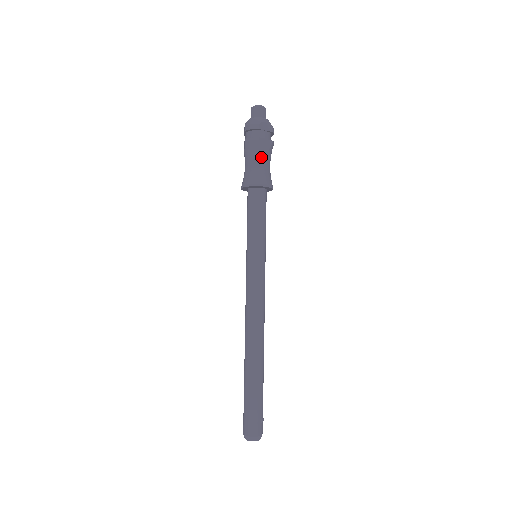
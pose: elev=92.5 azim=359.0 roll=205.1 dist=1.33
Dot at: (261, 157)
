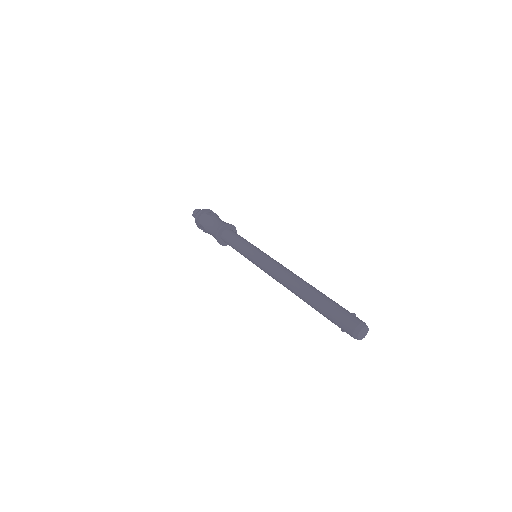
Dot at: (214, 219)
